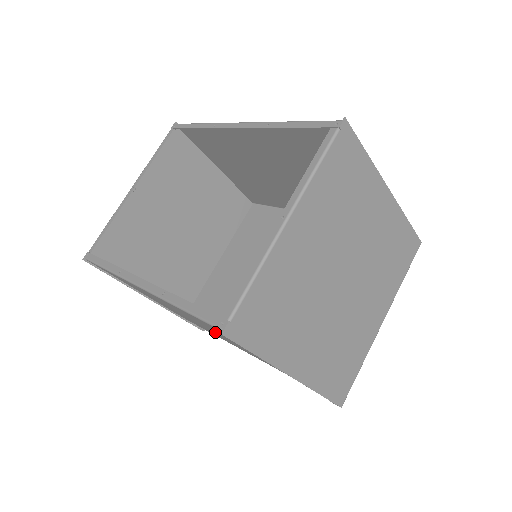
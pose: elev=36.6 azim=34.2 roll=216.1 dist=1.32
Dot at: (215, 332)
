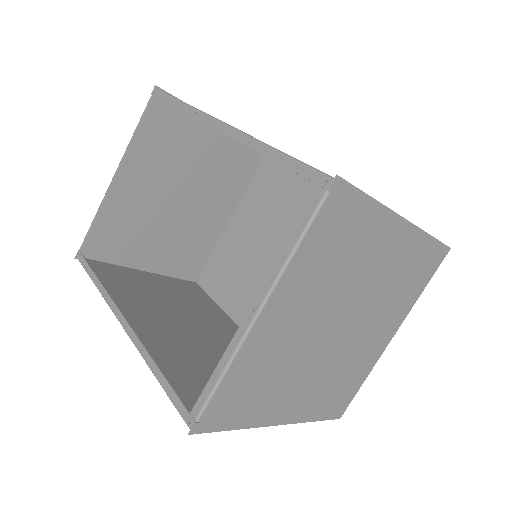
Dot at: (208, 355)
